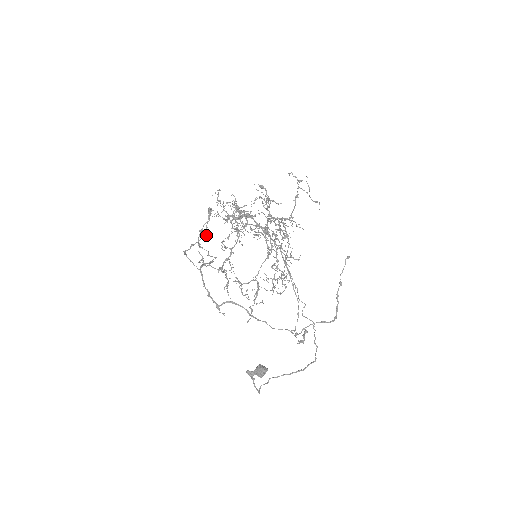
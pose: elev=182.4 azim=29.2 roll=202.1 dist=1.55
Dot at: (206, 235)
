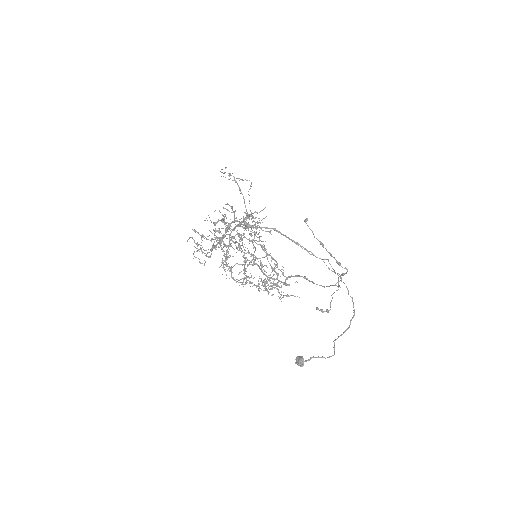
Dot at: occluded
